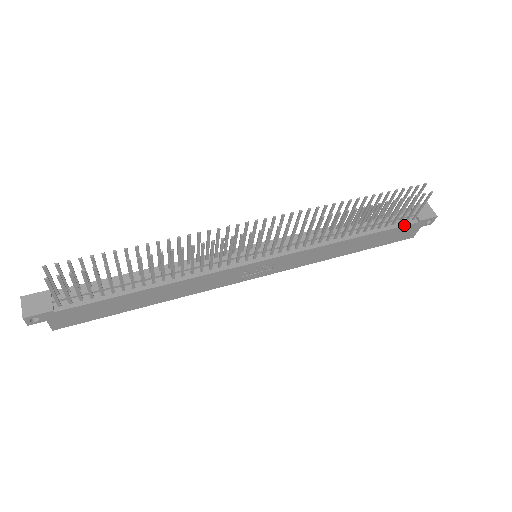
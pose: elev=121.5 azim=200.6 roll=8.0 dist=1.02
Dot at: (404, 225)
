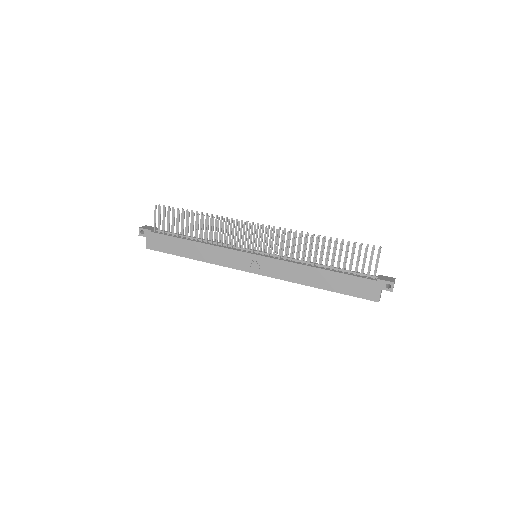
Dot at: (363, 277)
